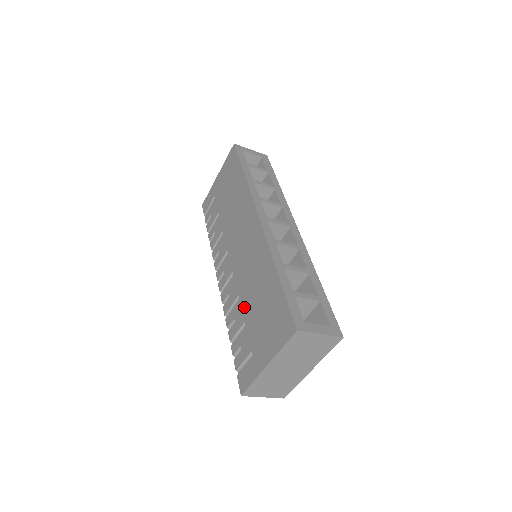
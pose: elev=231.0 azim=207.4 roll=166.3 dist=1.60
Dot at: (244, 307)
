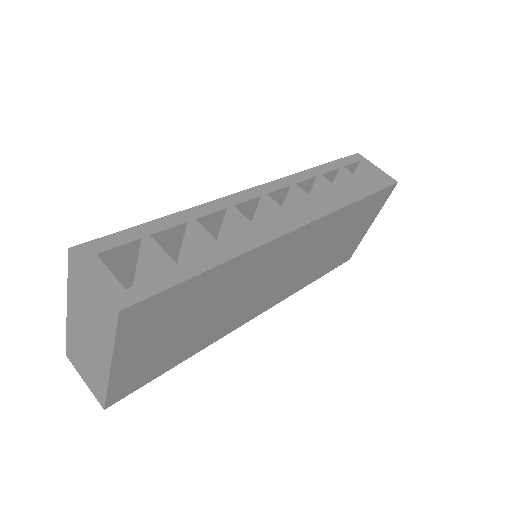
Dot at: occluded
